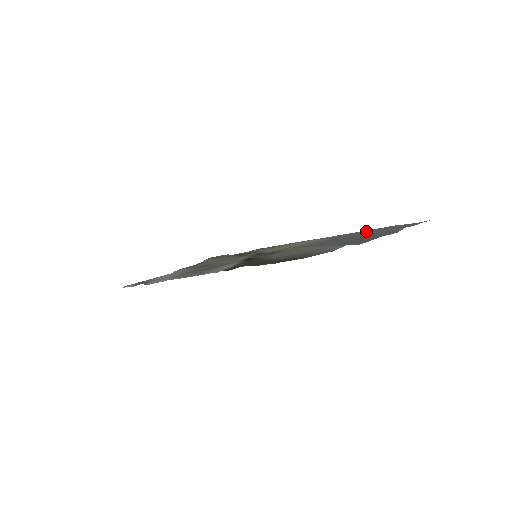
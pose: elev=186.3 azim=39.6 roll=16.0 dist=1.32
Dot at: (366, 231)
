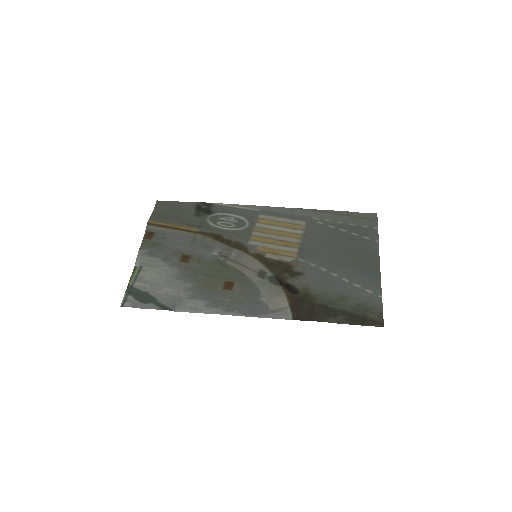
Dot at: (332, 221)
